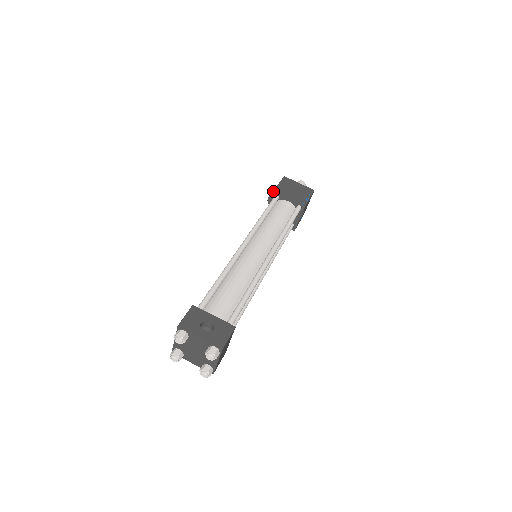
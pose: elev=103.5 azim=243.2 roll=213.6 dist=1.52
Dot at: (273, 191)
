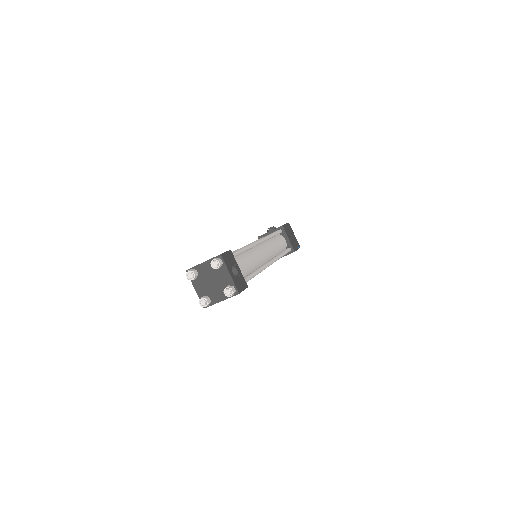
Dot at: (282, 225)
